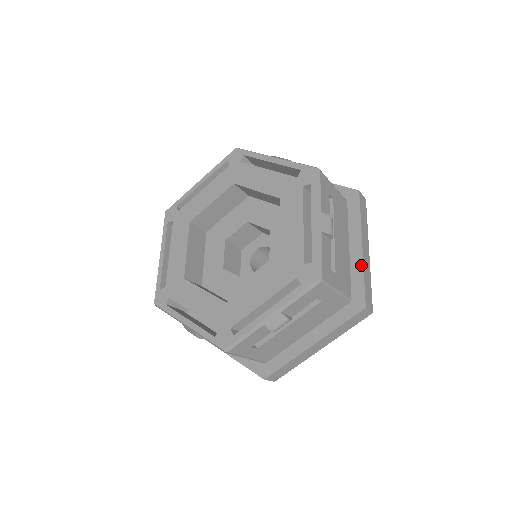
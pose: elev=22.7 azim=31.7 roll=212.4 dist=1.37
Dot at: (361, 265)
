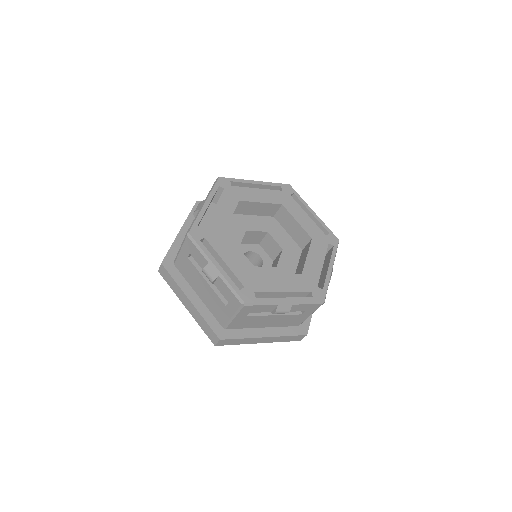
Dot at: occluded
